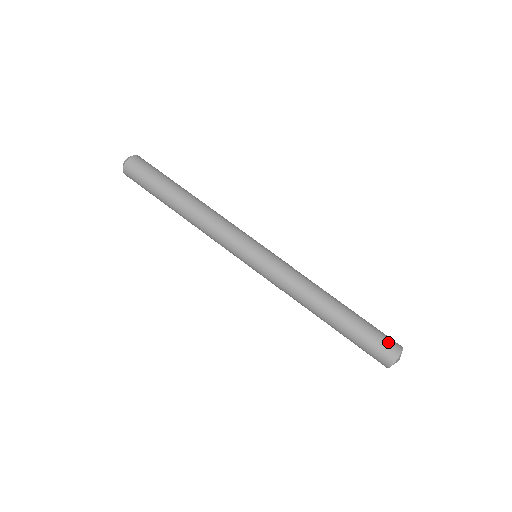
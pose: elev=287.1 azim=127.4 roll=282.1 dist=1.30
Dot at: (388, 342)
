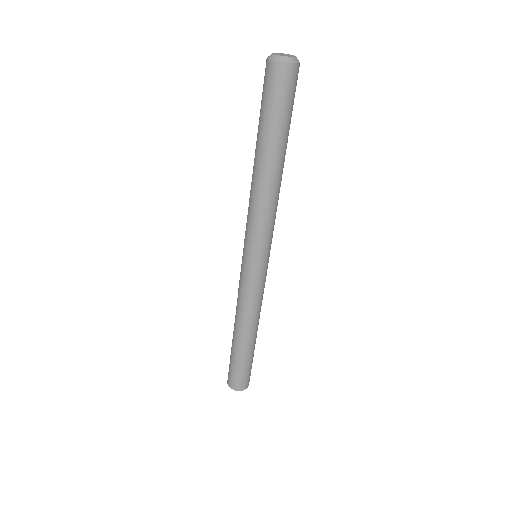
Dot at: (241, 381)
